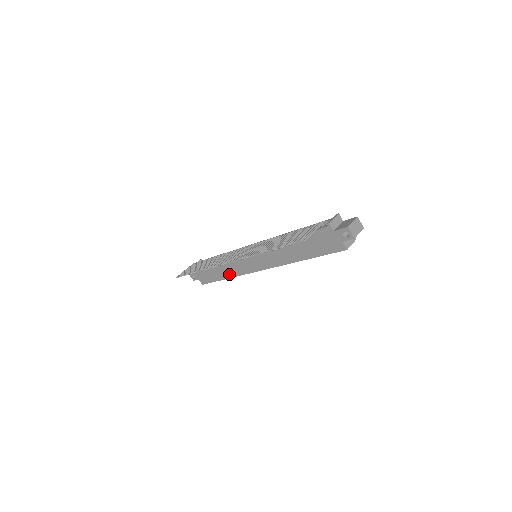
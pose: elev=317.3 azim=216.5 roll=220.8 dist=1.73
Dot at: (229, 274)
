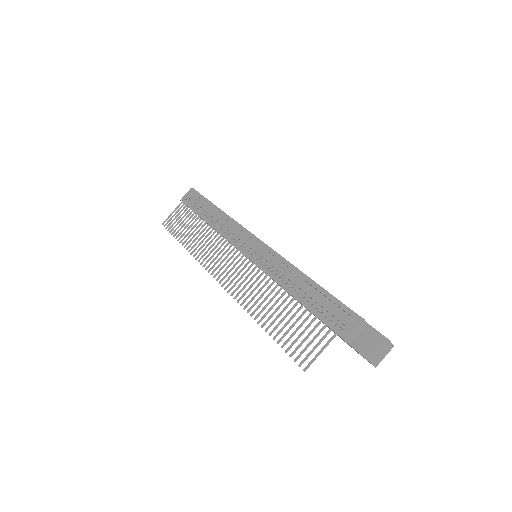
Dot at: occluded
